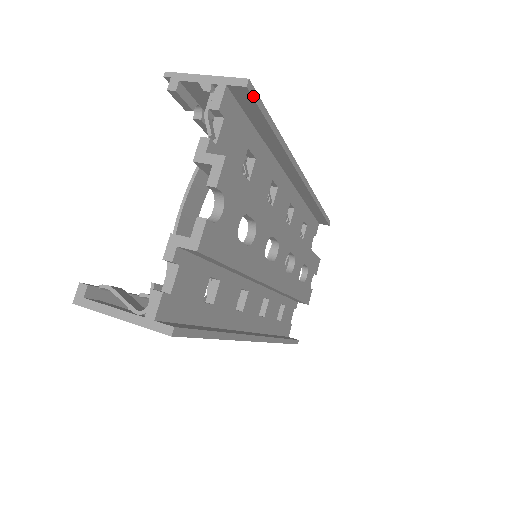
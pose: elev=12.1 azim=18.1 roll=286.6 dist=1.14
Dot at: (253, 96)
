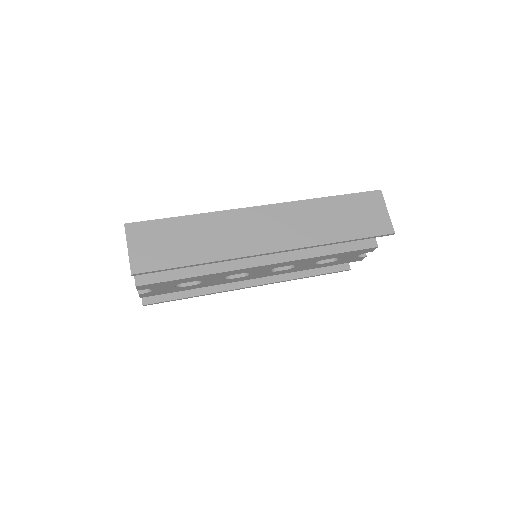
Dot at: occluded
